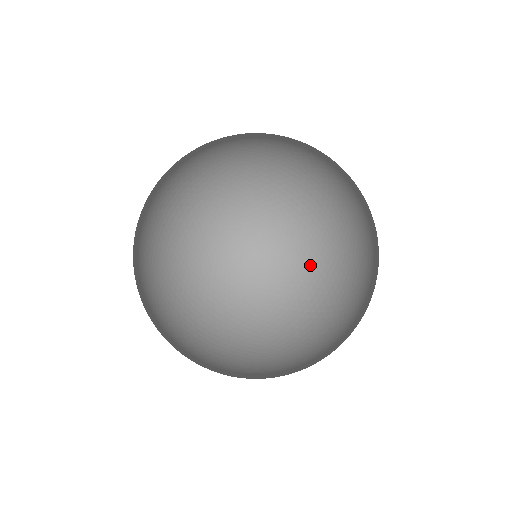
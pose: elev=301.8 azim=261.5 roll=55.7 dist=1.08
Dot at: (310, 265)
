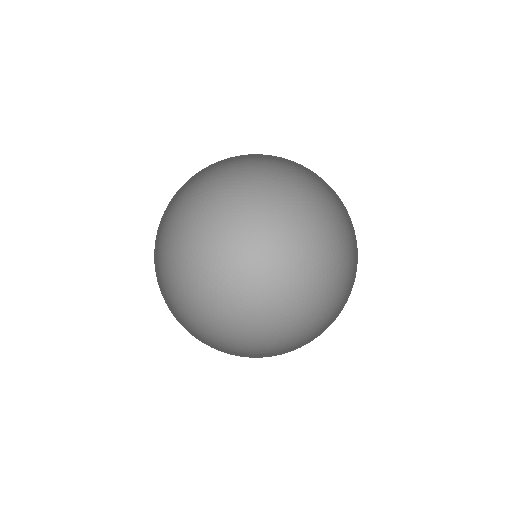
Dot at: (316, 334)
